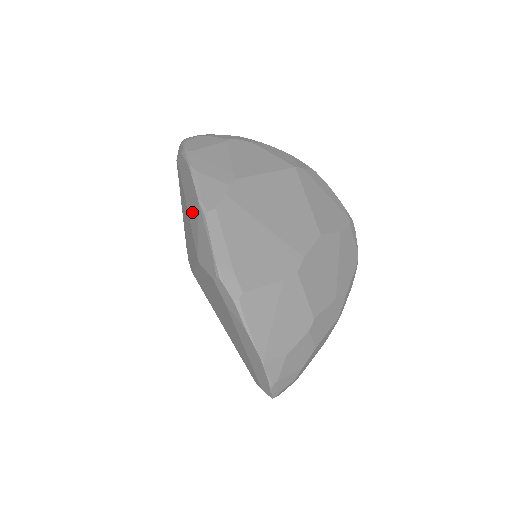
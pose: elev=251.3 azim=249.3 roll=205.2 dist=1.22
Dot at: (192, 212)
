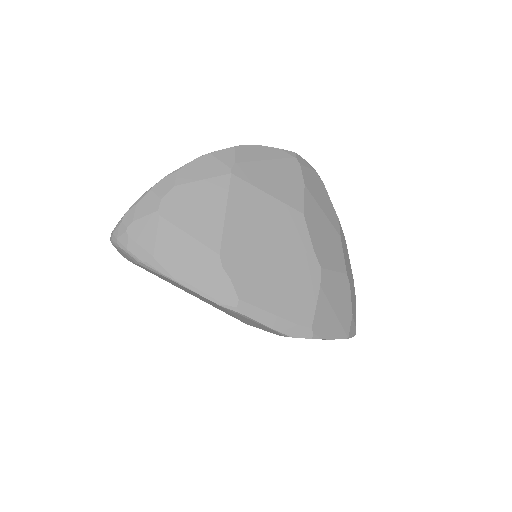
Dot at: (209, 303)
